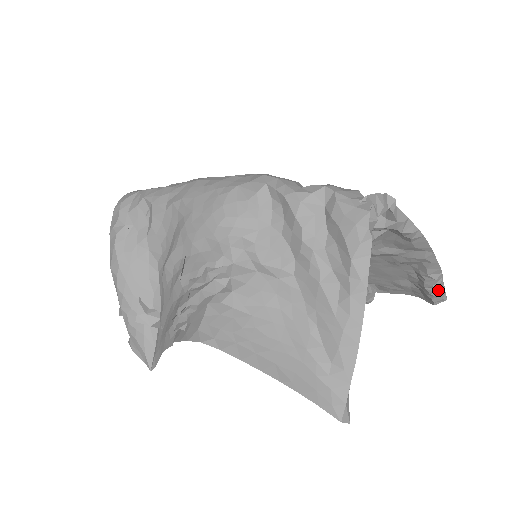
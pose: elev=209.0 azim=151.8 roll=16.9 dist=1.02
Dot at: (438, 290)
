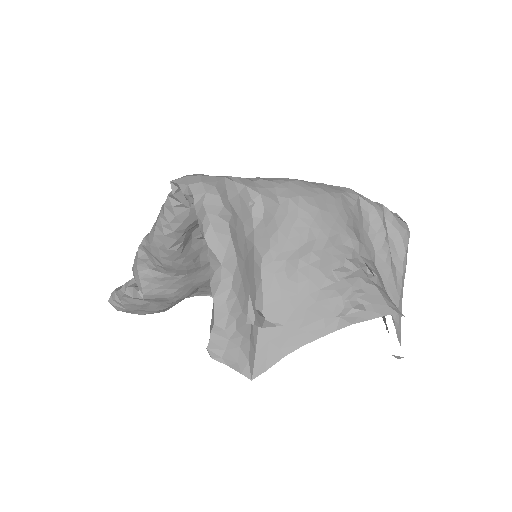
Dot at: occluded
